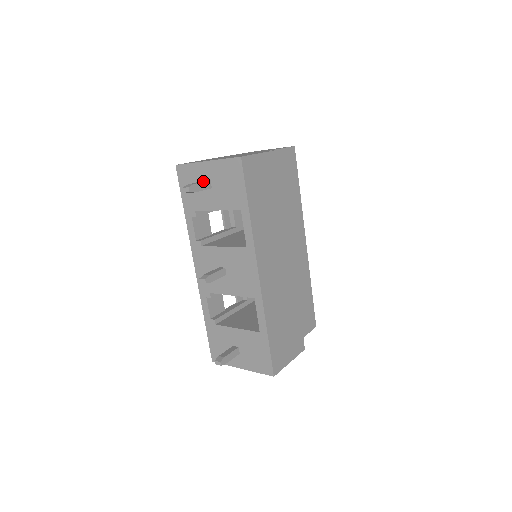
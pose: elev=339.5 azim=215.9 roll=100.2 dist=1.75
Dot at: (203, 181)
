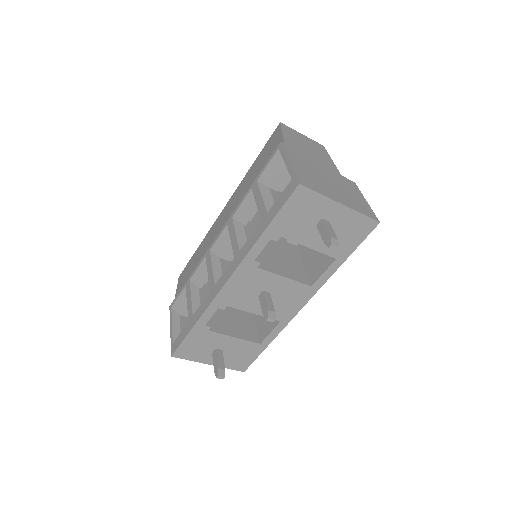
Dot at: (331, 227)
